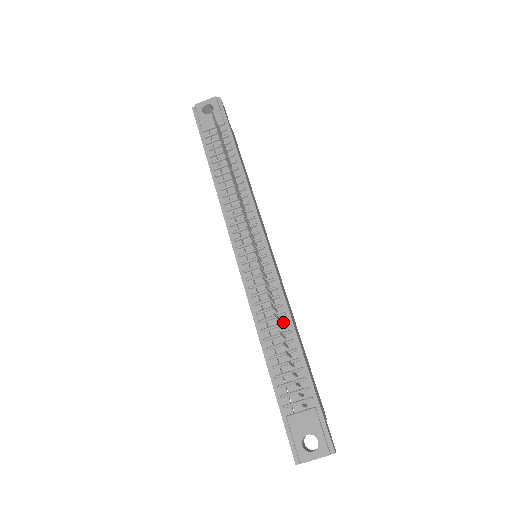
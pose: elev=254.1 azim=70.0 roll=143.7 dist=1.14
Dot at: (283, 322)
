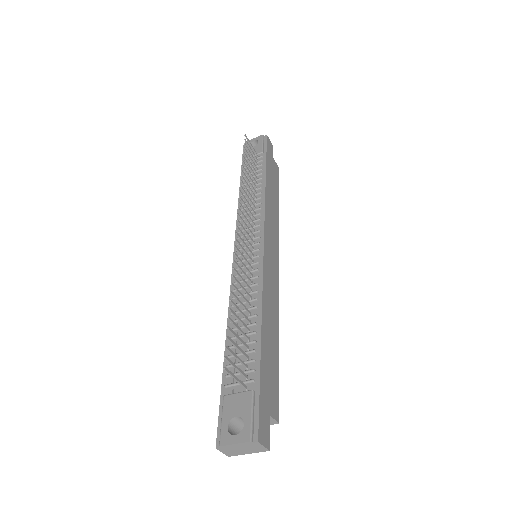
Dot at: (252, 306)
